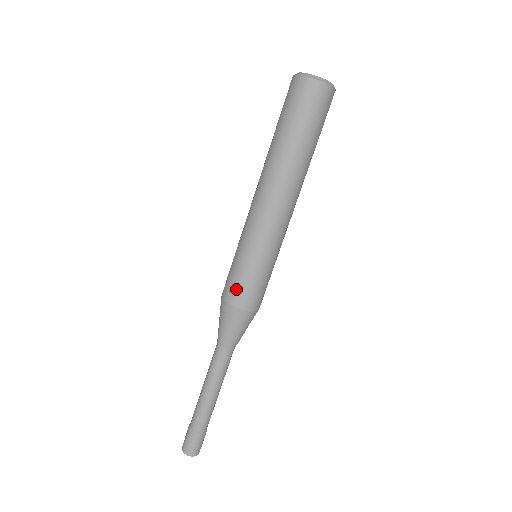
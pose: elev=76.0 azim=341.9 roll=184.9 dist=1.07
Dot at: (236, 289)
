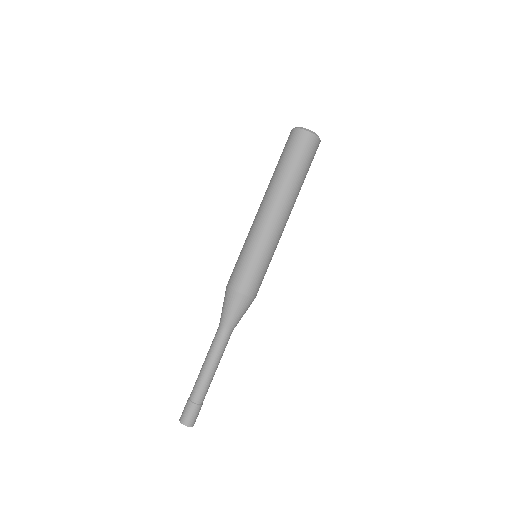
Dot at: (250, 282)
